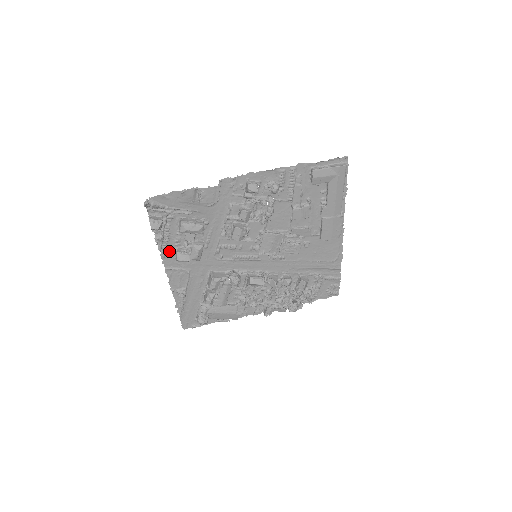
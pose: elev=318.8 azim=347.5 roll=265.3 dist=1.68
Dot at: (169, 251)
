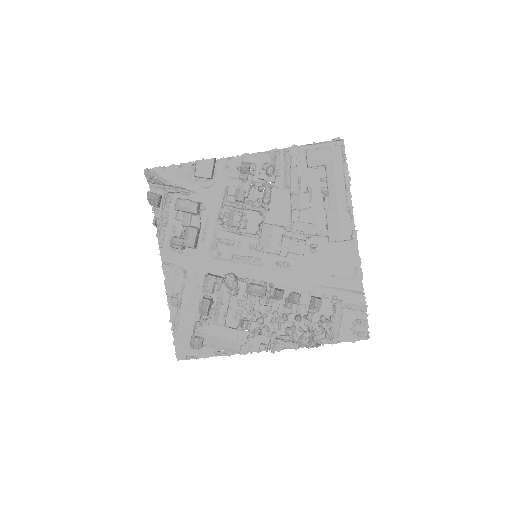
Dot at: (167, 240)
